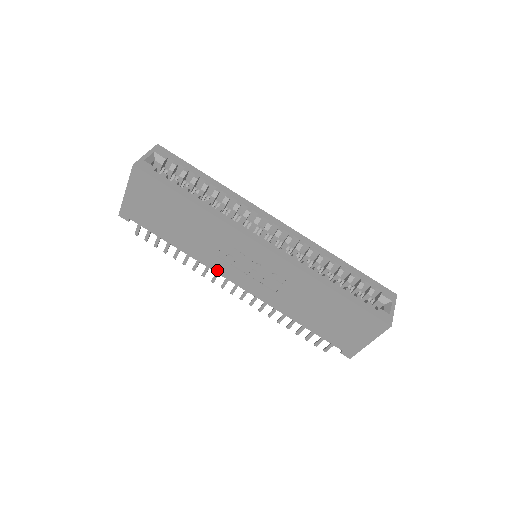
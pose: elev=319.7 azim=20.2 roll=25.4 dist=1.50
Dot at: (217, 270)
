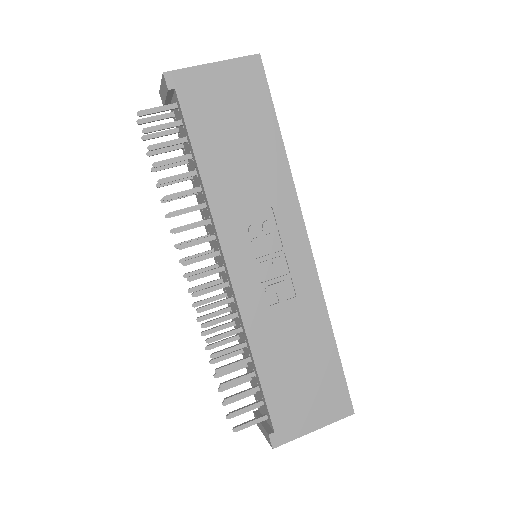
Dot at: (222, 233)
